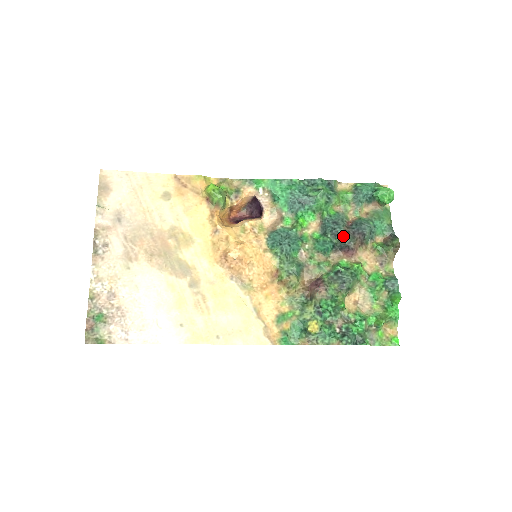
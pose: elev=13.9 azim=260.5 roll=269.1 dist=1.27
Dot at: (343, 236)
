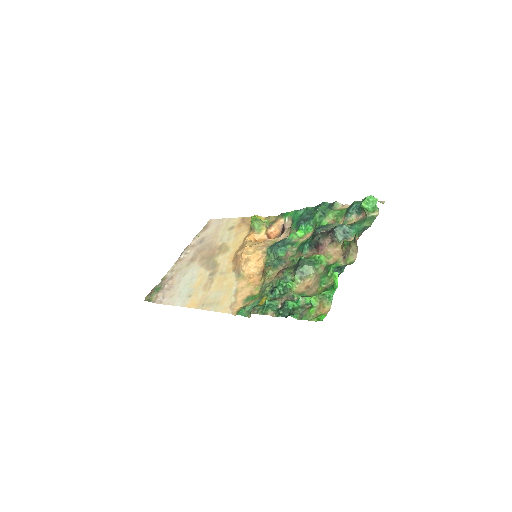
Dot at: (317, 235)
